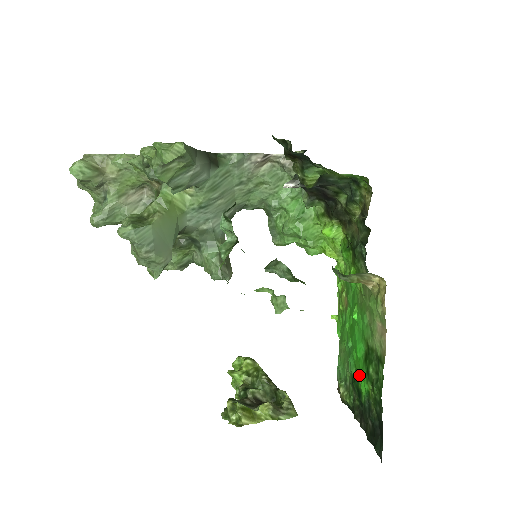
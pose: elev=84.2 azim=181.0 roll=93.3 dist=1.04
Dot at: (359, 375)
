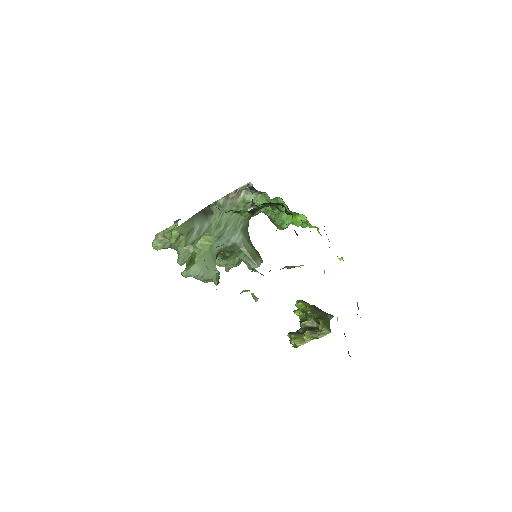
Dot at: occluded
